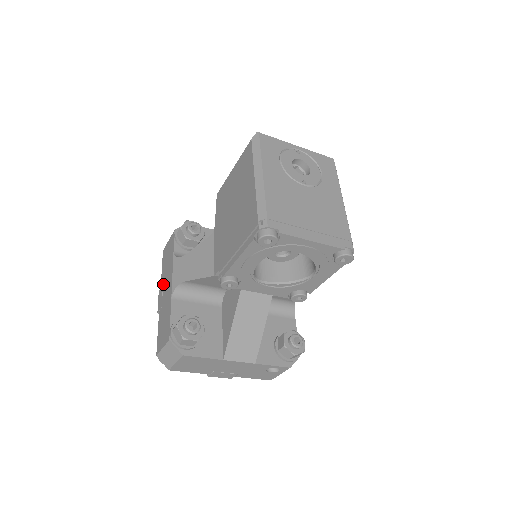
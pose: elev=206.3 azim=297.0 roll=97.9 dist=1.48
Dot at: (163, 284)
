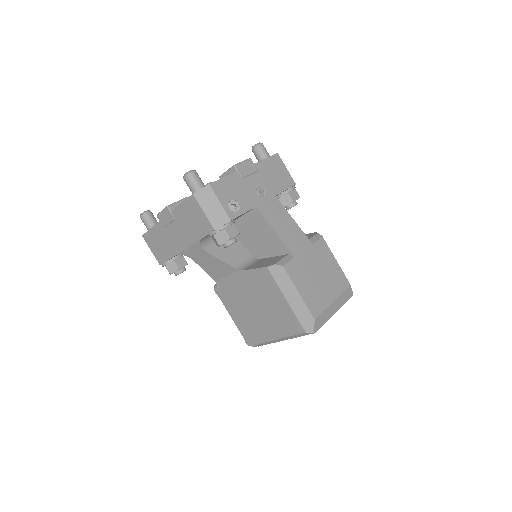
Dot at: (175, 221)
